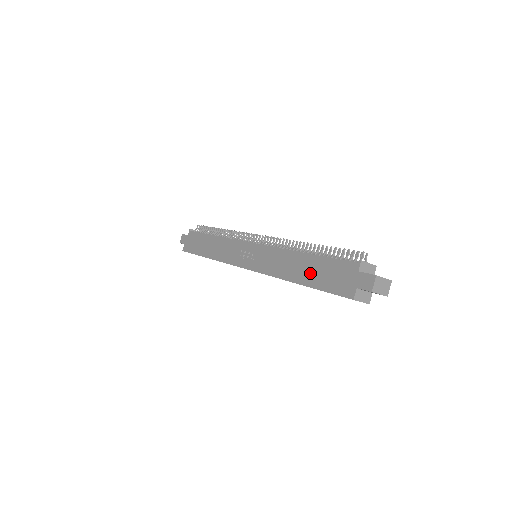
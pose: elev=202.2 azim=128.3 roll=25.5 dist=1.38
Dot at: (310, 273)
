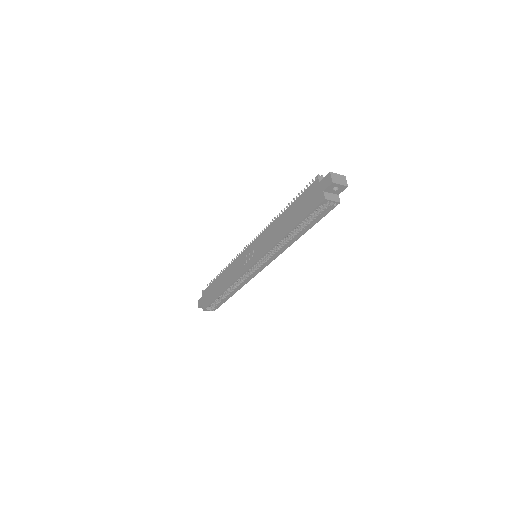
Dot at: (292, 217)
